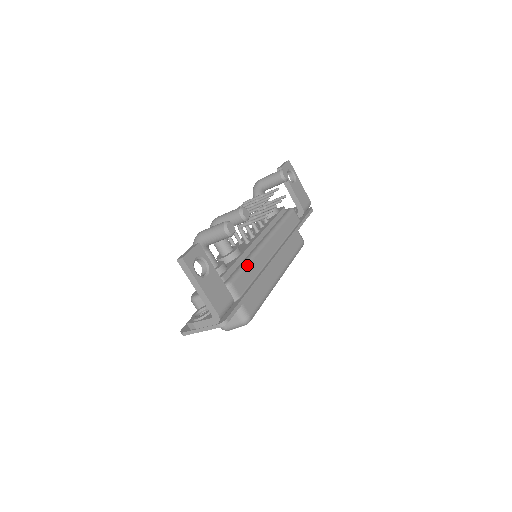
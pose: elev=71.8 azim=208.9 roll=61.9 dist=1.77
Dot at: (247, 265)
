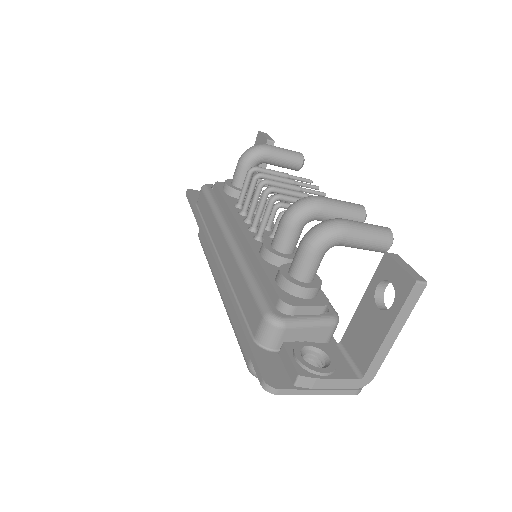
Dot at: occluded
